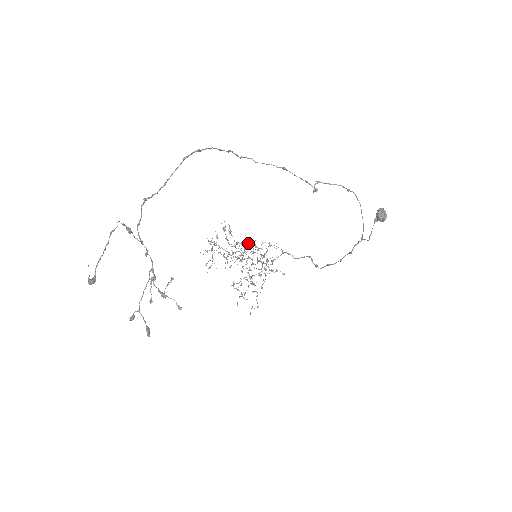
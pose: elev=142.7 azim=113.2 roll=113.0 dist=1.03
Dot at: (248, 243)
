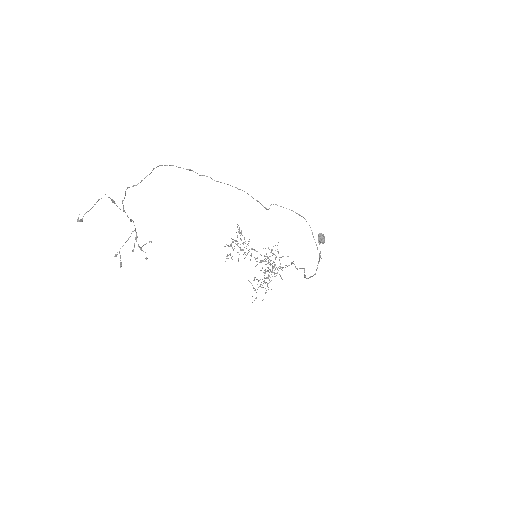
Dot at: occluded
